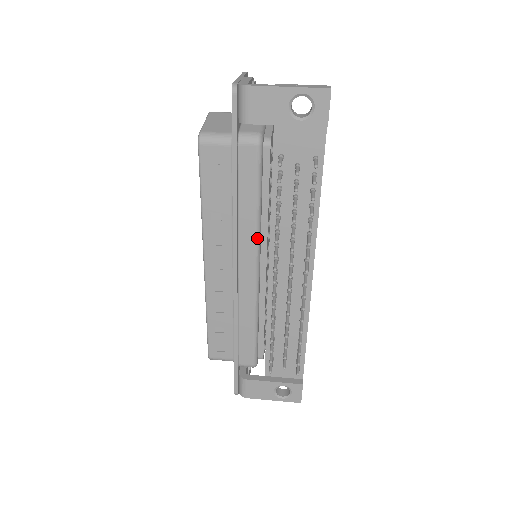
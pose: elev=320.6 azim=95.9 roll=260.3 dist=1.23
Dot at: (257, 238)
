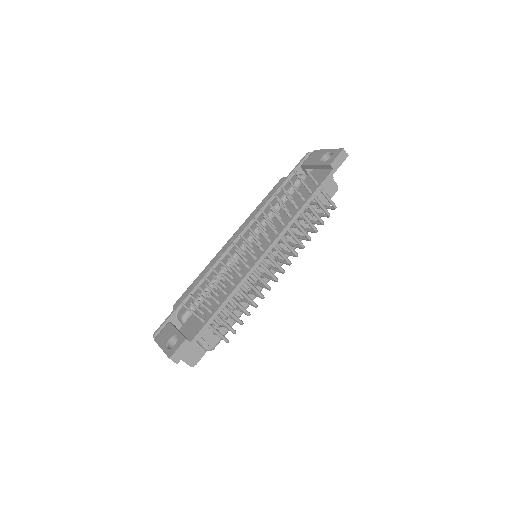
Dot at: (261, 223)
